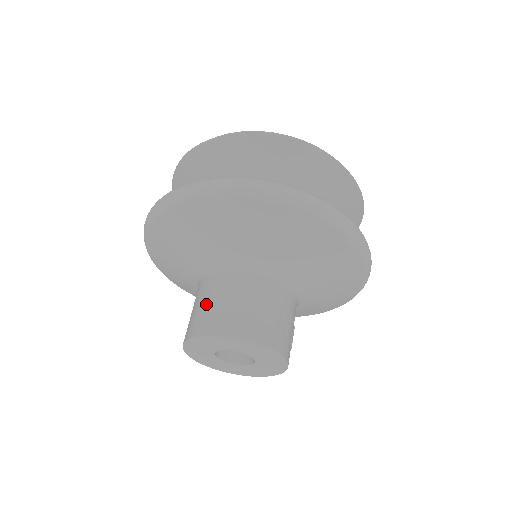
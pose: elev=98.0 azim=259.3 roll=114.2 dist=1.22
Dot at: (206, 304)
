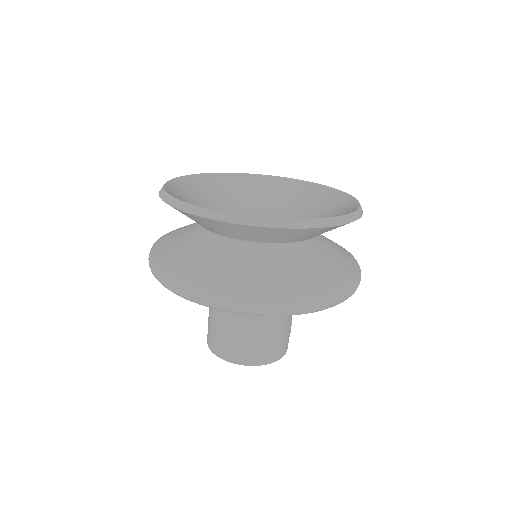
Dot at: (220, 334)
